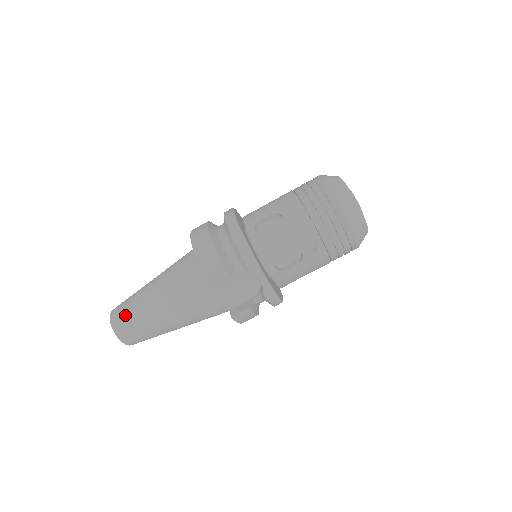
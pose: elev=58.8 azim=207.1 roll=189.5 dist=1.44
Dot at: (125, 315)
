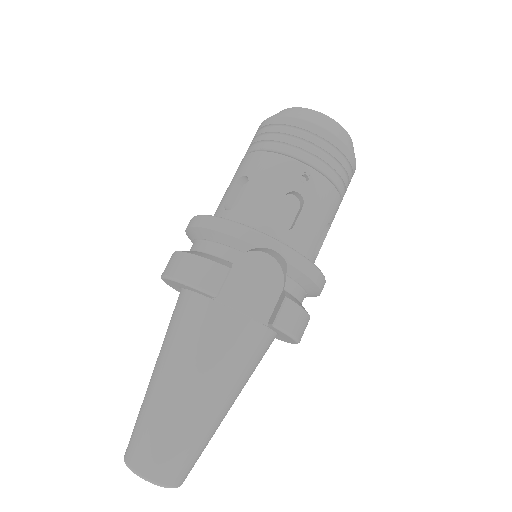
Dot at: (140, 439)
